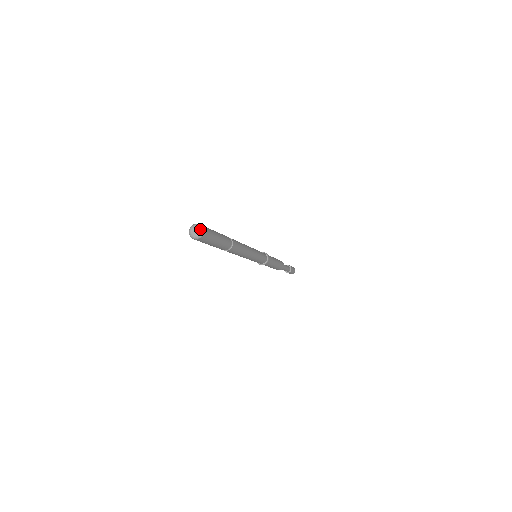
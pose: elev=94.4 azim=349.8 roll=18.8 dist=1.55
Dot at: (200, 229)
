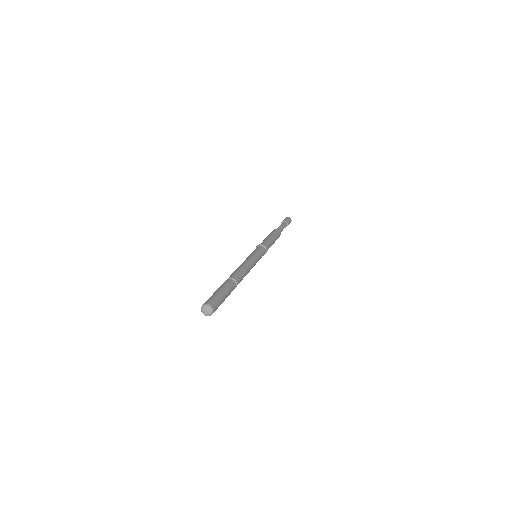
Dot at: (210, 310)
